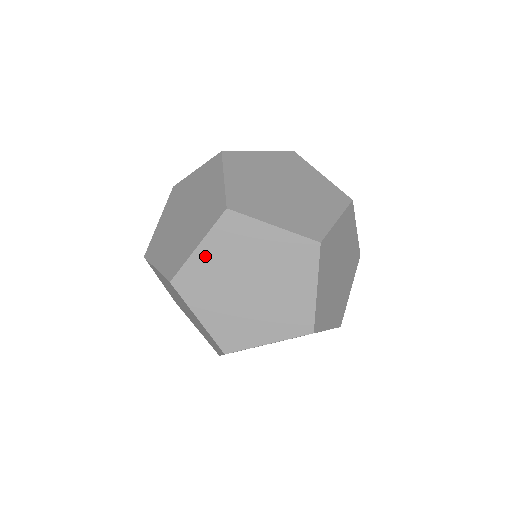
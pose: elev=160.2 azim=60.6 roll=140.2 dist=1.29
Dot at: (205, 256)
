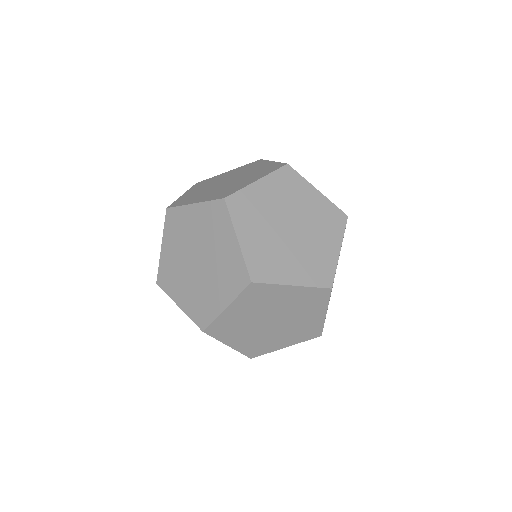
Dot at: occluded
